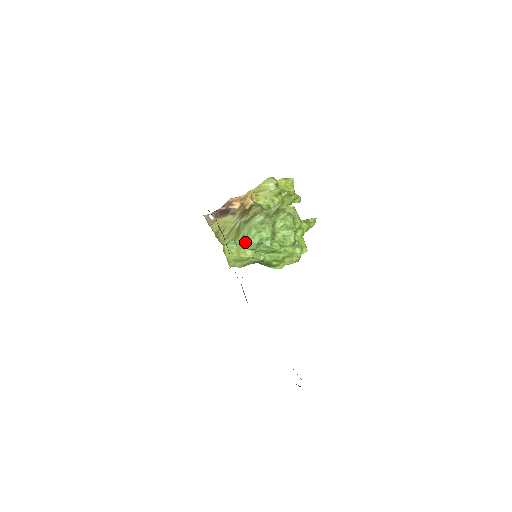
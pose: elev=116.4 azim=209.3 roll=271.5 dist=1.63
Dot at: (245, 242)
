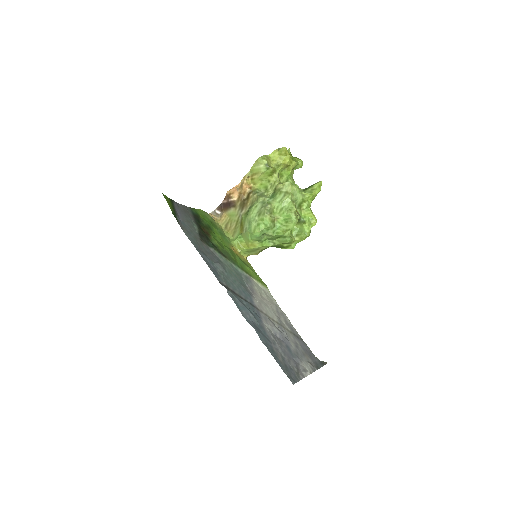
Dot at: (249, 236)
